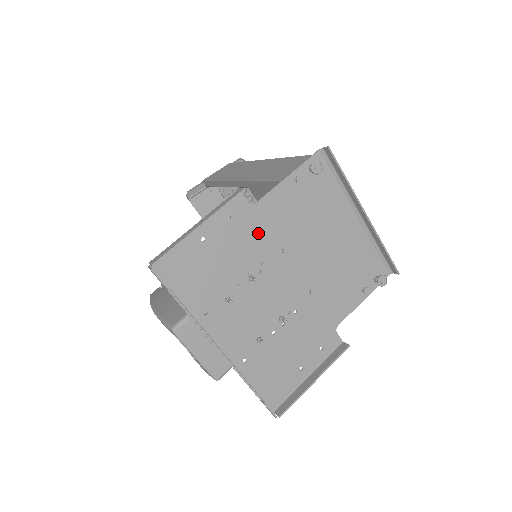
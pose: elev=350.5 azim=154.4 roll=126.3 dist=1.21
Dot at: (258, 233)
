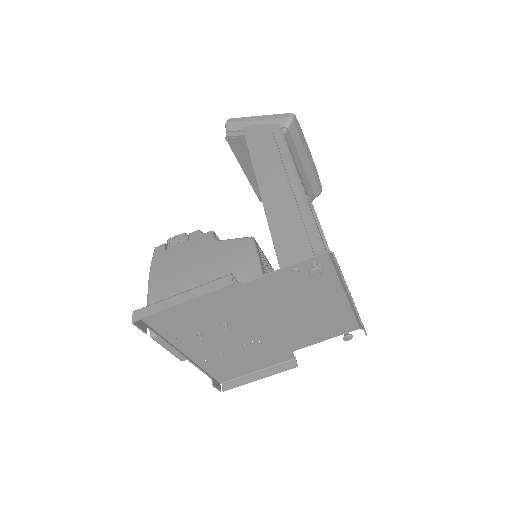
Dot at: (241, 300)
